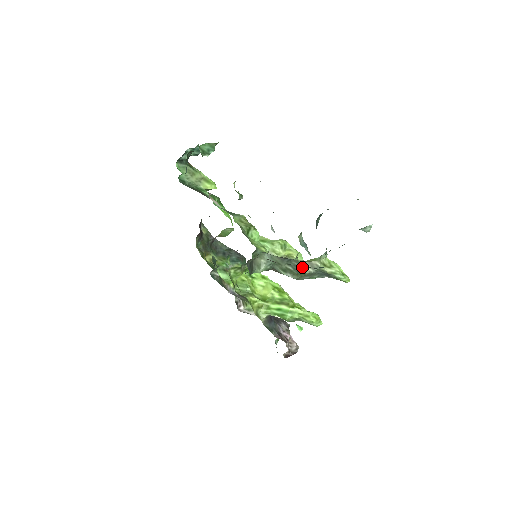
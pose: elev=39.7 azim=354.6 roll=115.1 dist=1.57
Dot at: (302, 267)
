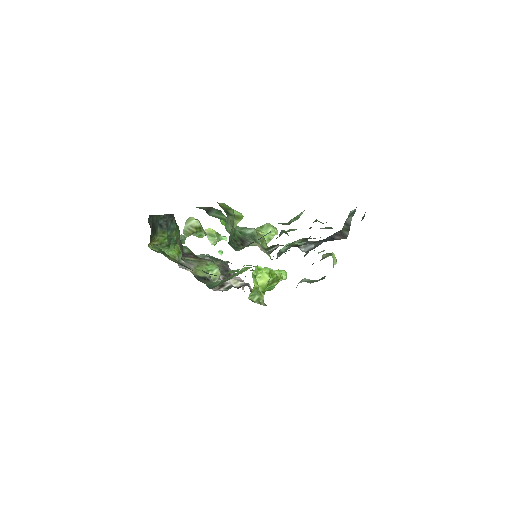
Dot at: occluded
